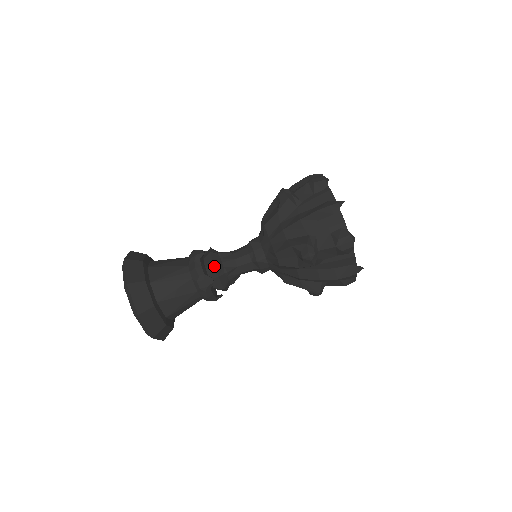
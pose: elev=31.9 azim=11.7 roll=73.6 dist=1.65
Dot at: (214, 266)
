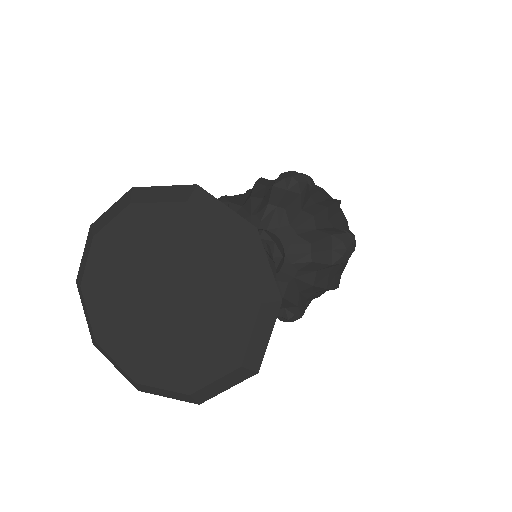
Dot at: (267, 248)
